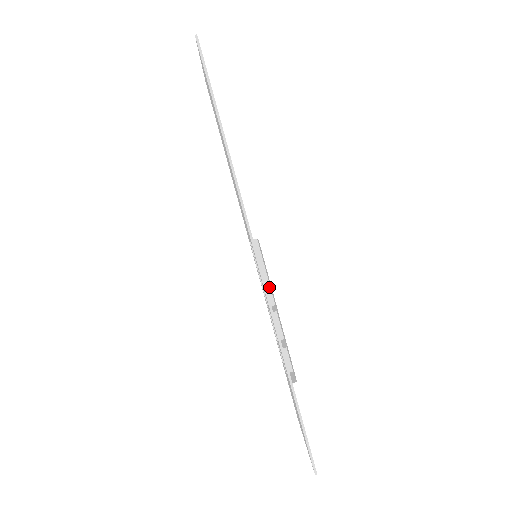
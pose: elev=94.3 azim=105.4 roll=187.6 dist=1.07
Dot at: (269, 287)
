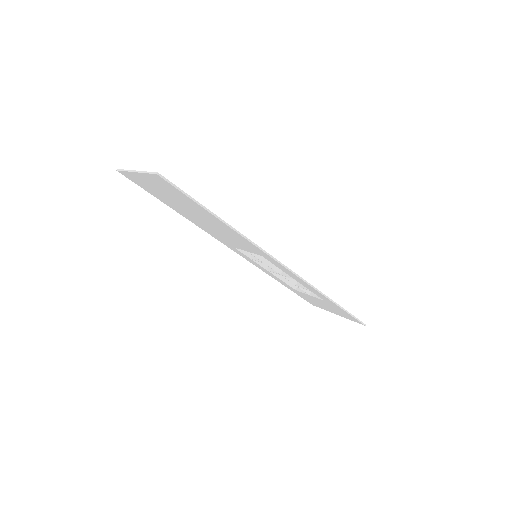
Dot at: (274, 265)
